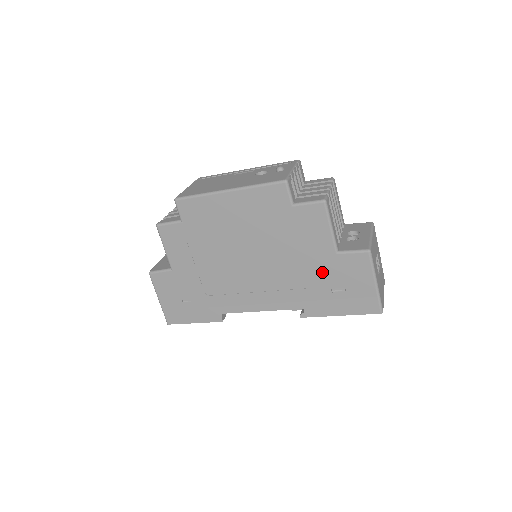
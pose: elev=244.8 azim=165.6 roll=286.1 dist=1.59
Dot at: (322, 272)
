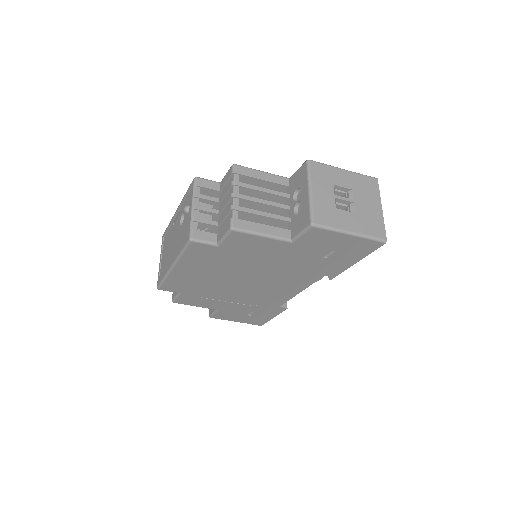
Dot at: (301, 256)
